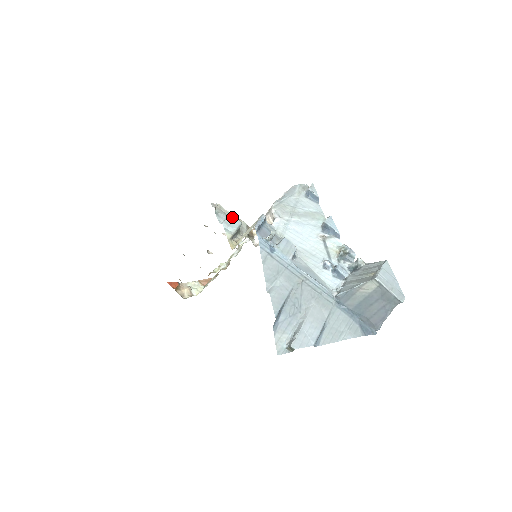
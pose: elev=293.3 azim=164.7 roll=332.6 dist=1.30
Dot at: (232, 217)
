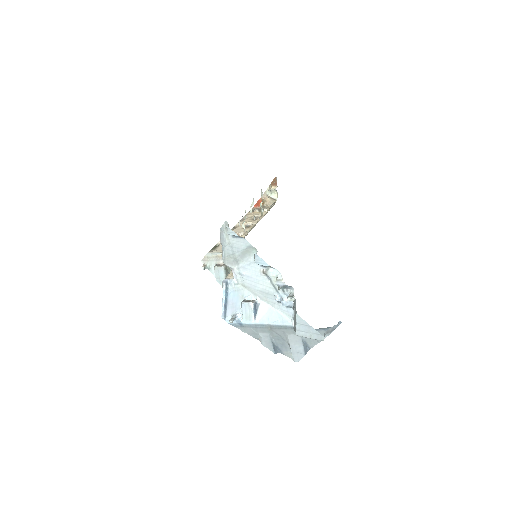
Dot at: (216, 270)
